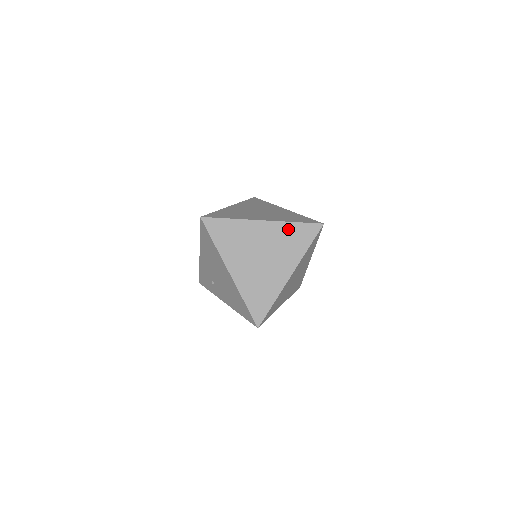
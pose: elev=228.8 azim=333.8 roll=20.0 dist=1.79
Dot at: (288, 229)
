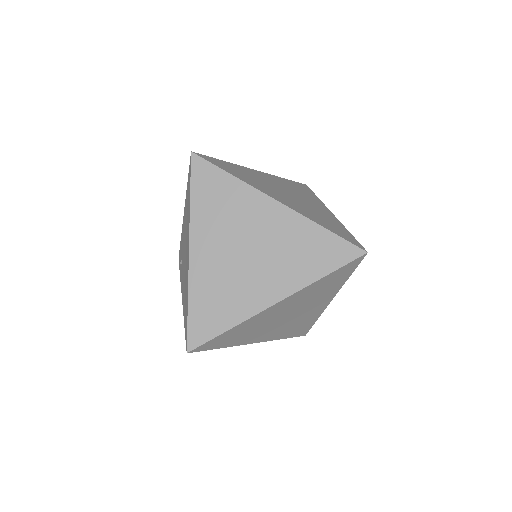
Dot at: (308, 232)
